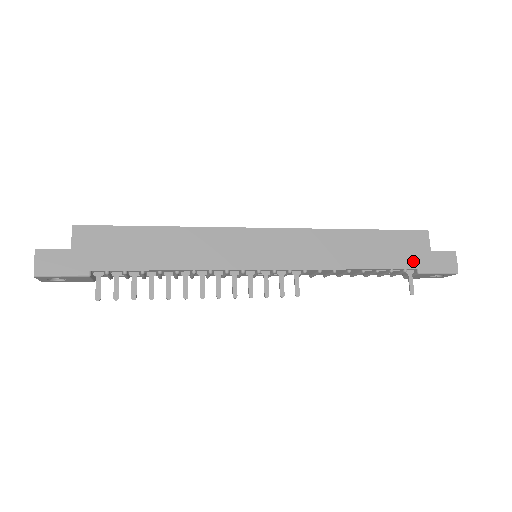
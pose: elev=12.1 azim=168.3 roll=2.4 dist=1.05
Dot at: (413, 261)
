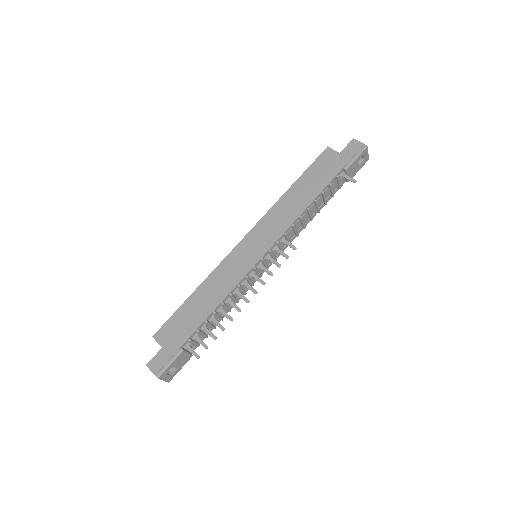
Dot at: (336, 168)
